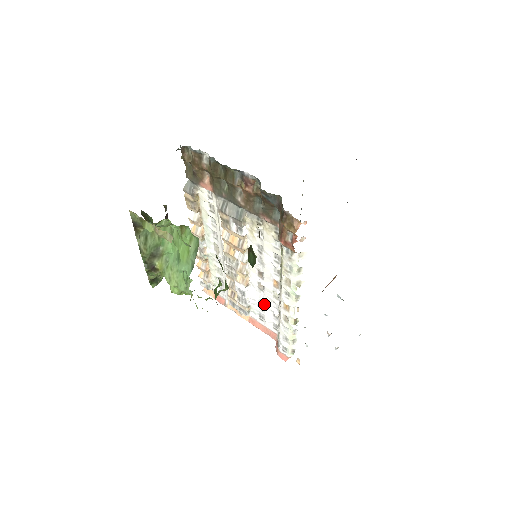
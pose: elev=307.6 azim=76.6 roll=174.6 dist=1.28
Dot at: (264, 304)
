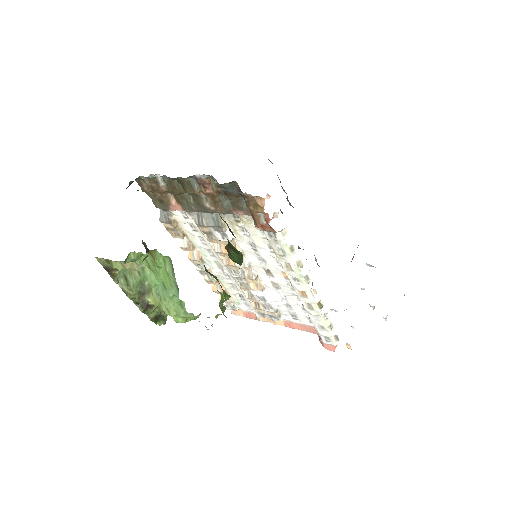
Dot at: (288, 301)
